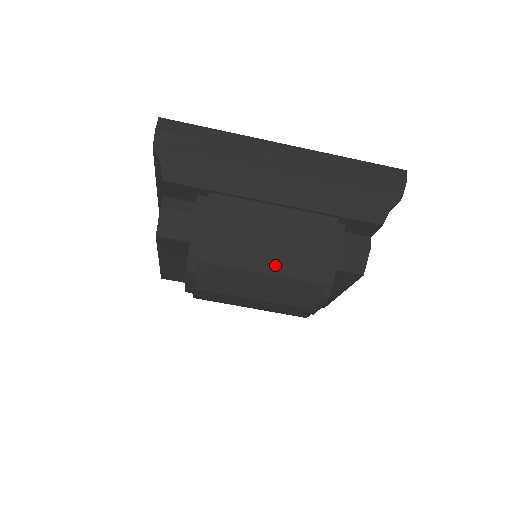
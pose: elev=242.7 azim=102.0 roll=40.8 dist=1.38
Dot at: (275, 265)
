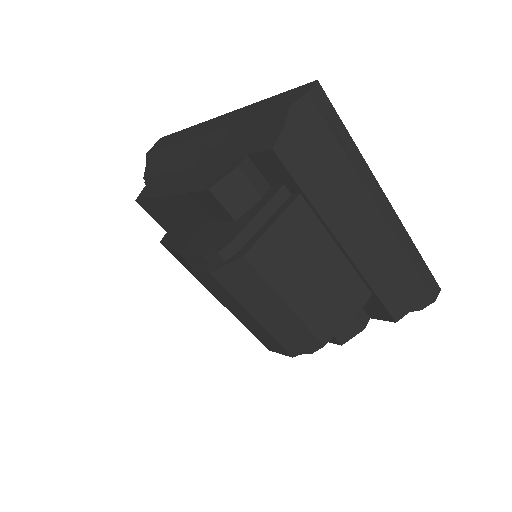
Dot at: (301, 304)
